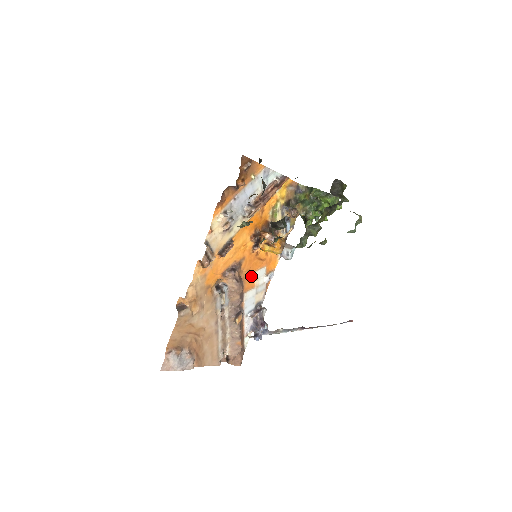
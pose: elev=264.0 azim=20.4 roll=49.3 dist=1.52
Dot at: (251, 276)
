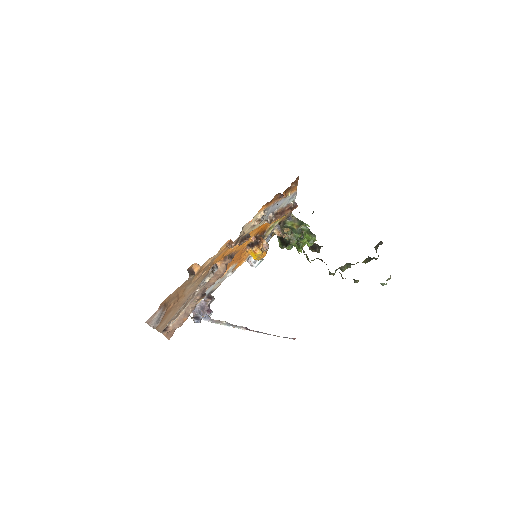
Dot at: (228, 267)
